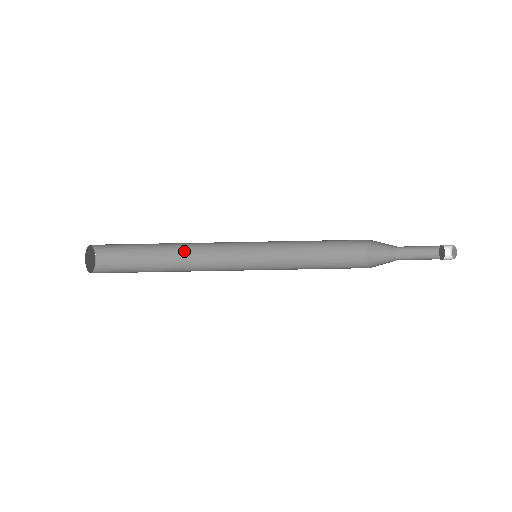
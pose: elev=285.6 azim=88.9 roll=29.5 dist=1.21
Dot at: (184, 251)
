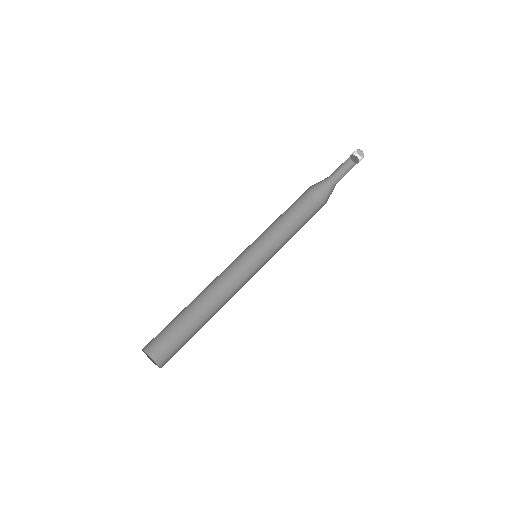
Dot at: (205, 296)
